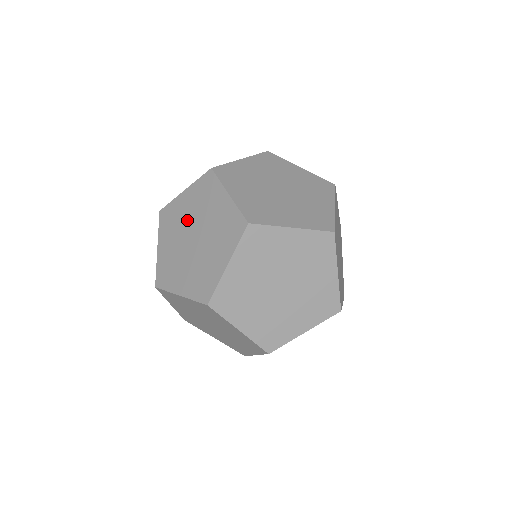
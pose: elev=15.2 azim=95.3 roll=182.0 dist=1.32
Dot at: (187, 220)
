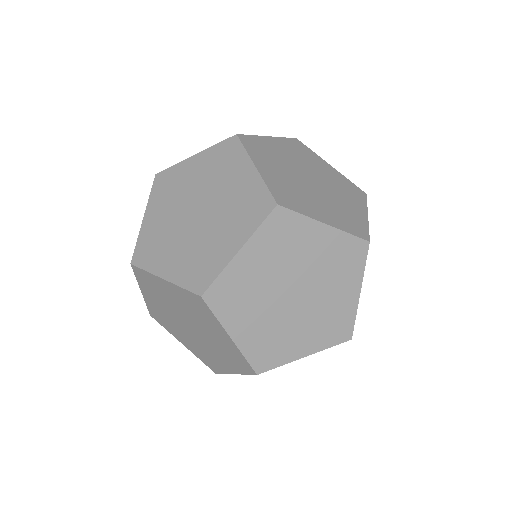
Dot at: (176, 307)
